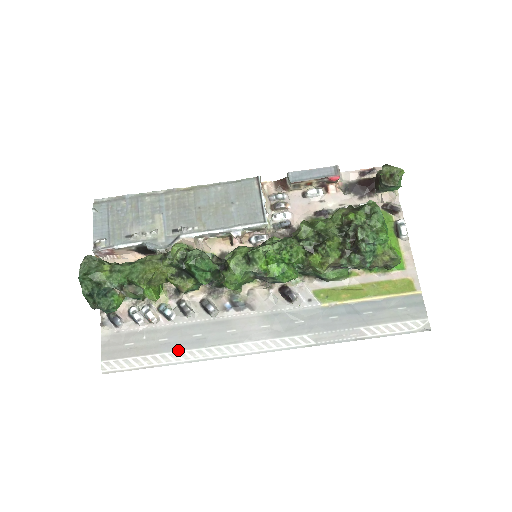
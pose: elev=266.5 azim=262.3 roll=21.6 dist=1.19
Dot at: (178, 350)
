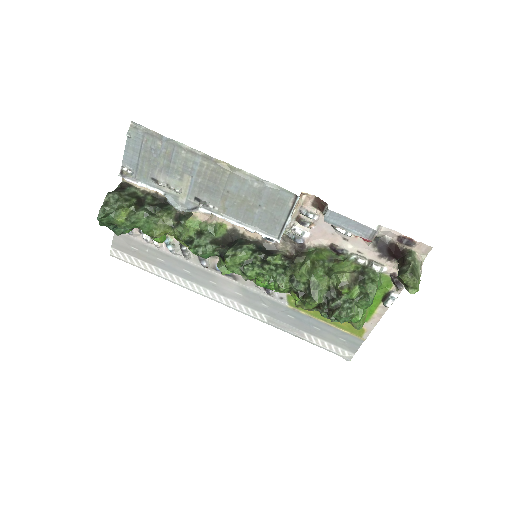
Dot at: (169, 272)
